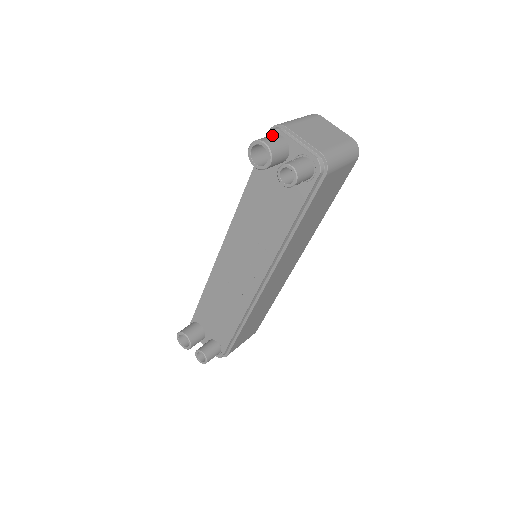
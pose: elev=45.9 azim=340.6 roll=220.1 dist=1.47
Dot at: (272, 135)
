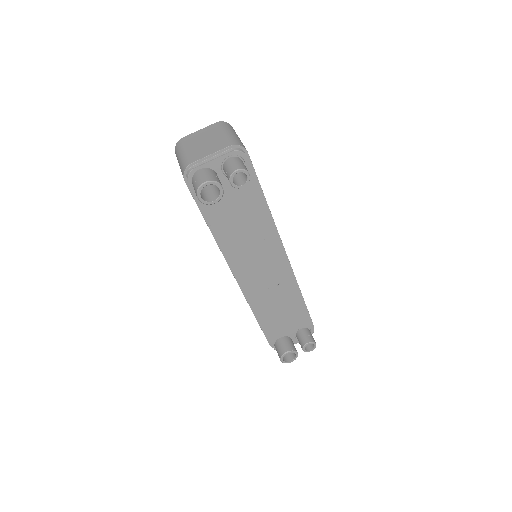
Dot at: (195, 176)
